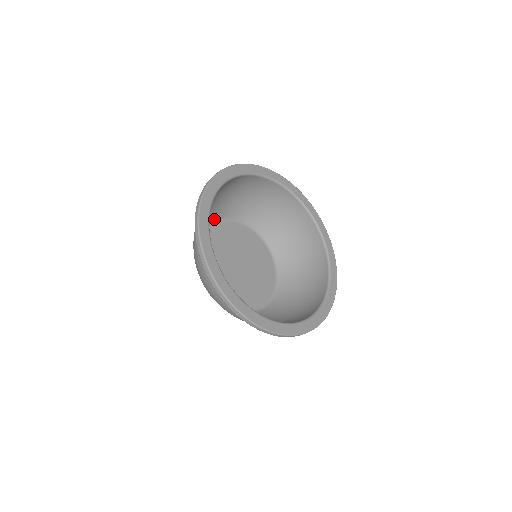
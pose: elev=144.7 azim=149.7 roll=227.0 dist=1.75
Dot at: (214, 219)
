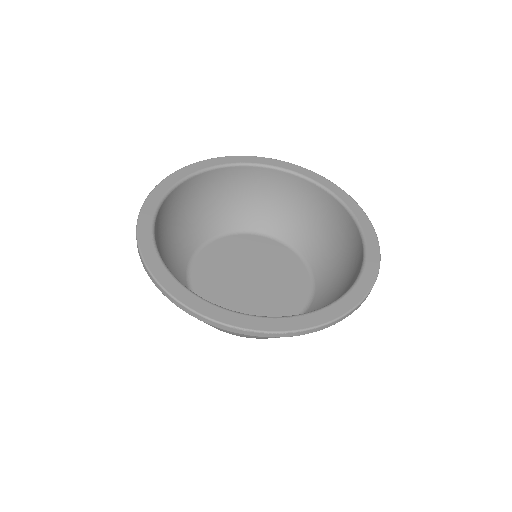
Dot at: (256, 229)
